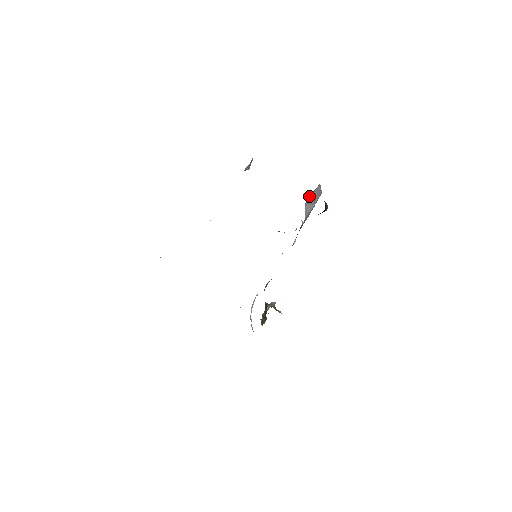
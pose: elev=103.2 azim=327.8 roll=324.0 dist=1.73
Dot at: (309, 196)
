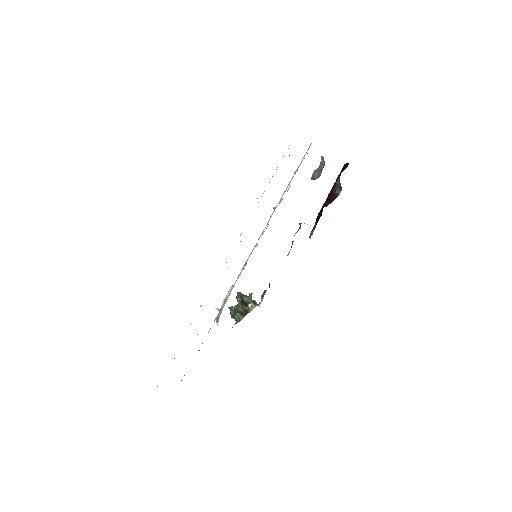
Dot at: occluded
